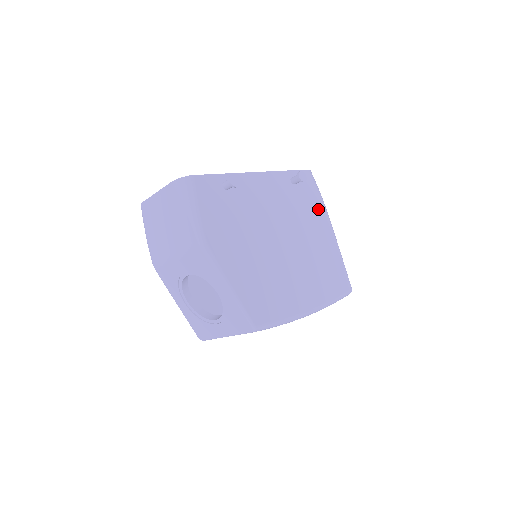
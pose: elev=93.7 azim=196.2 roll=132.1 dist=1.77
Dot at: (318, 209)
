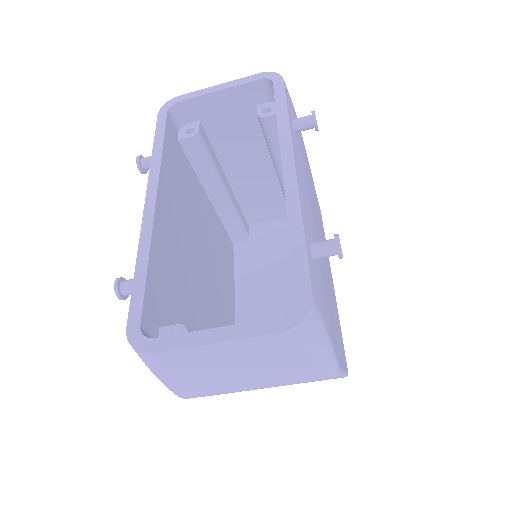
Dot at: (302, 141)
